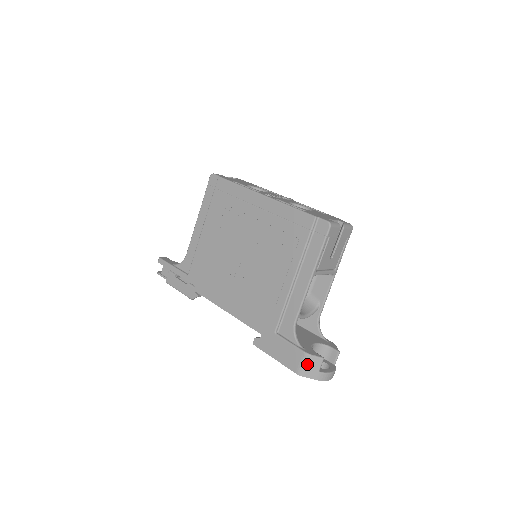
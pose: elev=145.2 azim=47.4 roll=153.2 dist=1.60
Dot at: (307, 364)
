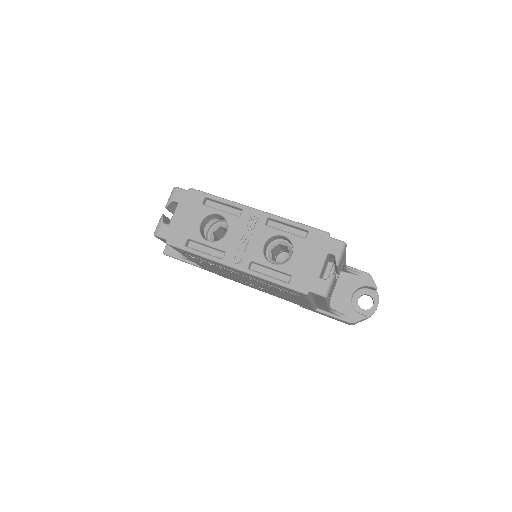
Dot at: occluded
